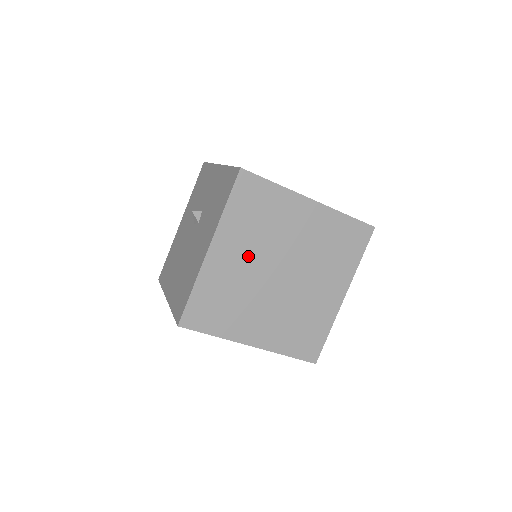
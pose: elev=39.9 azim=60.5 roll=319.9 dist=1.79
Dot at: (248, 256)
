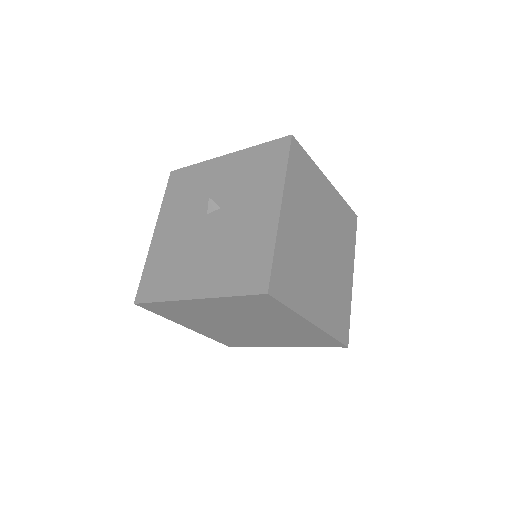
Dot at: (303, 223)
